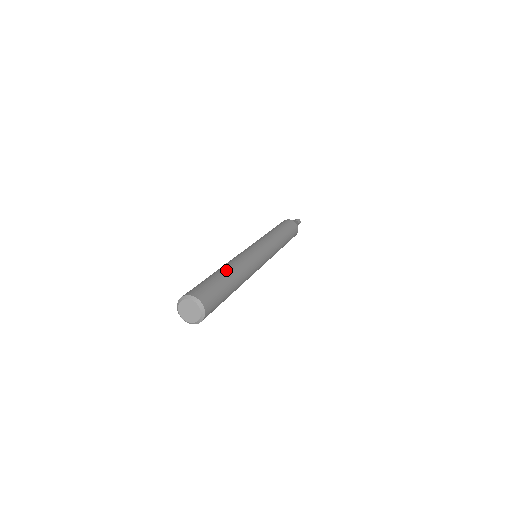
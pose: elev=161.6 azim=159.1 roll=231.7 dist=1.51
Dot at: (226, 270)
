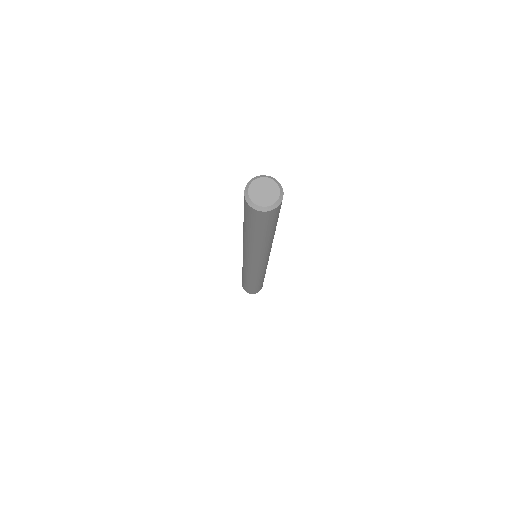
Dot at: occluded
